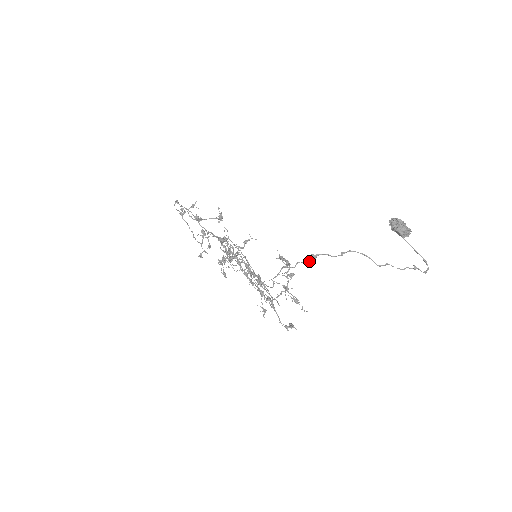
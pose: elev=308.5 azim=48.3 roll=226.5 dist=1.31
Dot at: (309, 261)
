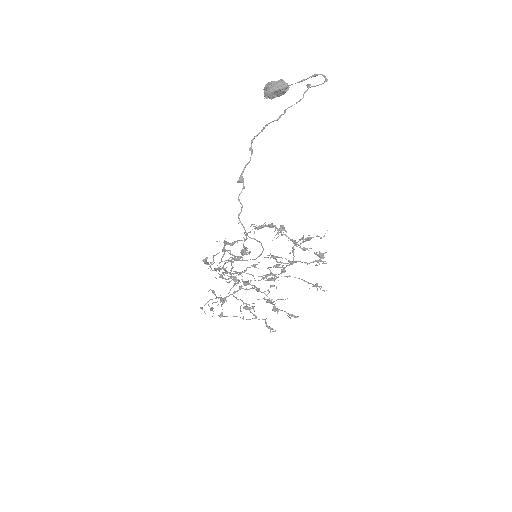
Dot at: (243, 187)
